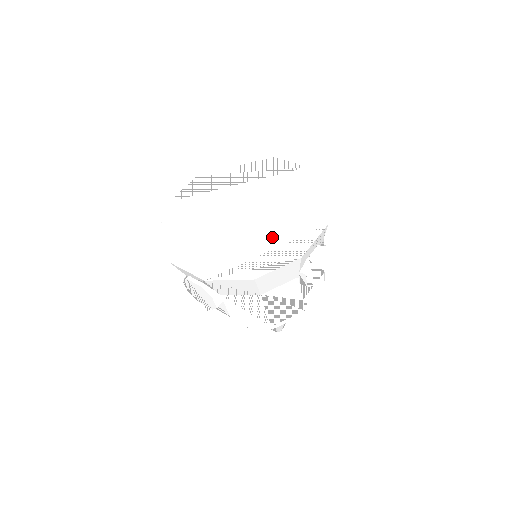
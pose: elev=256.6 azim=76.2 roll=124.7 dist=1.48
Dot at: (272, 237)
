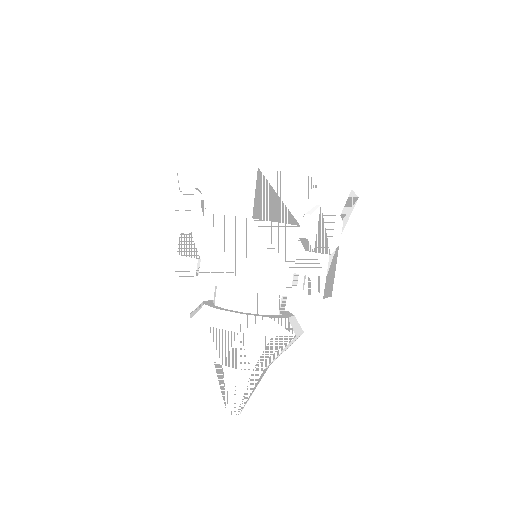
Dot at: occluded
